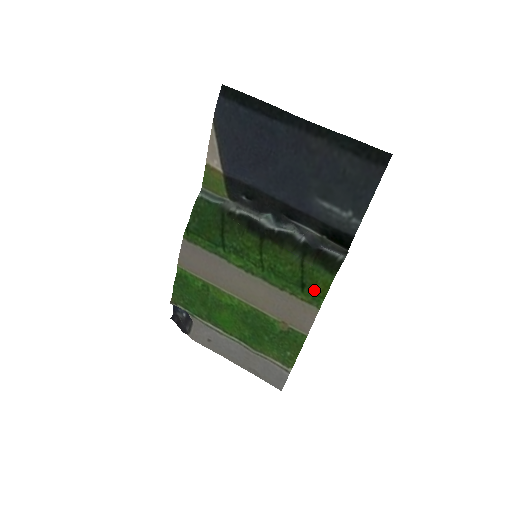
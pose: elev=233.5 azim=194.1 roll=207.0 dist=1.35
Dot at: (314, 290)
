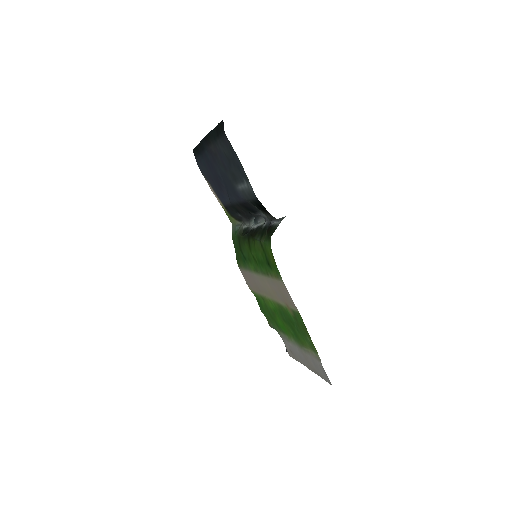
Dot at: (272, 263)
